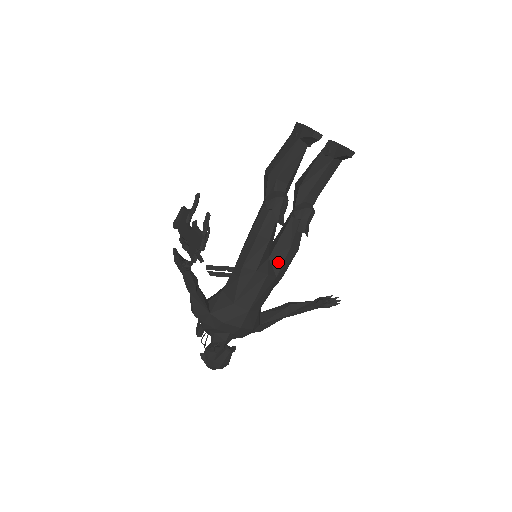
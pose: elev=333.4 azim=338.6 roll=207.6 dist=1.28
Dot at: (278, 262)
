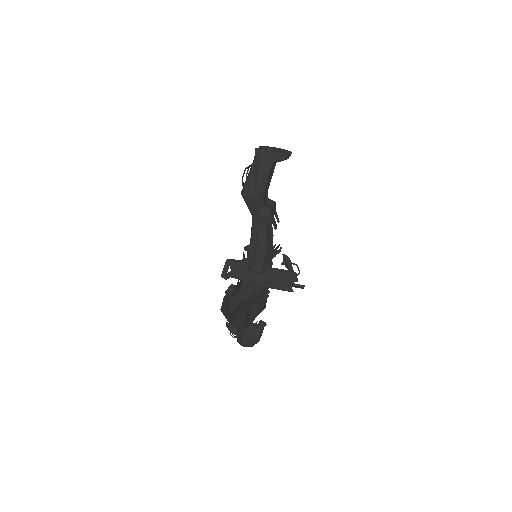
Dot at: occluded
